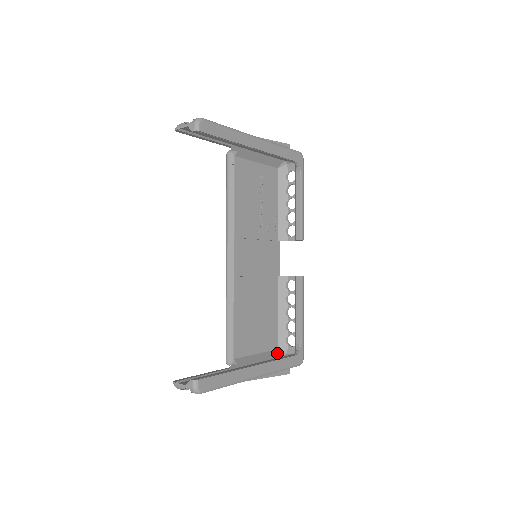
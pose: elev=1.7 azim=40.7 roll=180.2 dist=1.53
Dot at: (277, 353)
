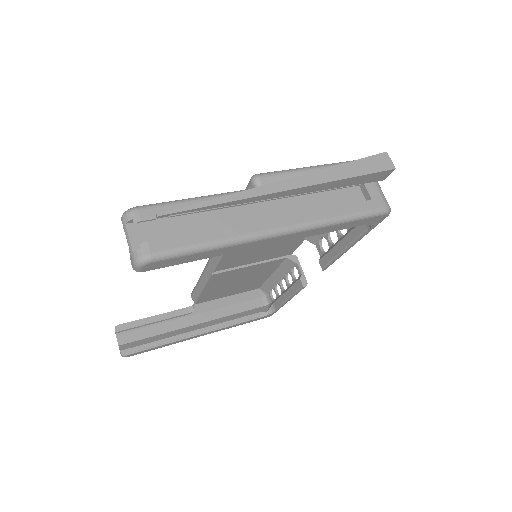
Dot at: (255, 293)
